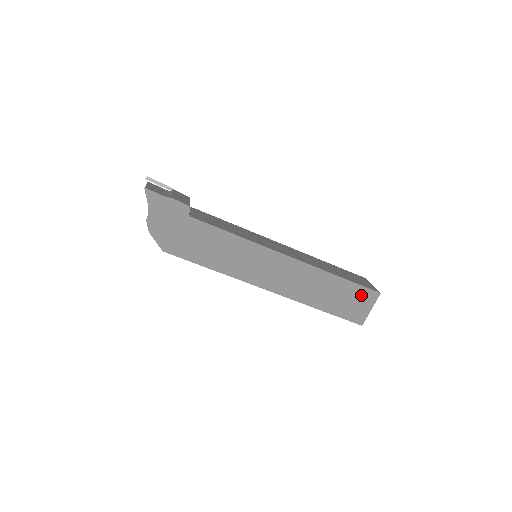
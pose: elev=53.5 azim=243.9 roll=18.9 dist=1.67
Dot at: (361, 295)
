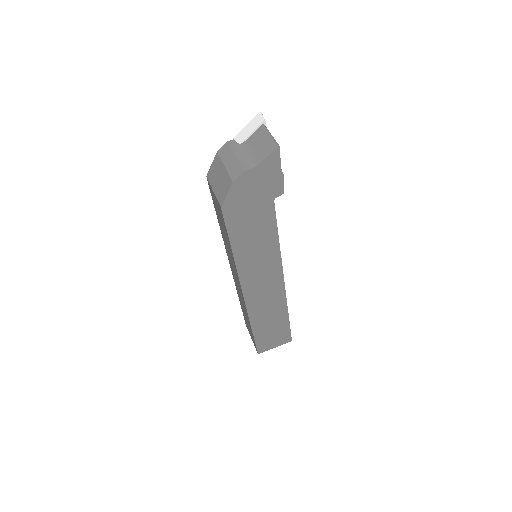
Dot at: (283, 335)
